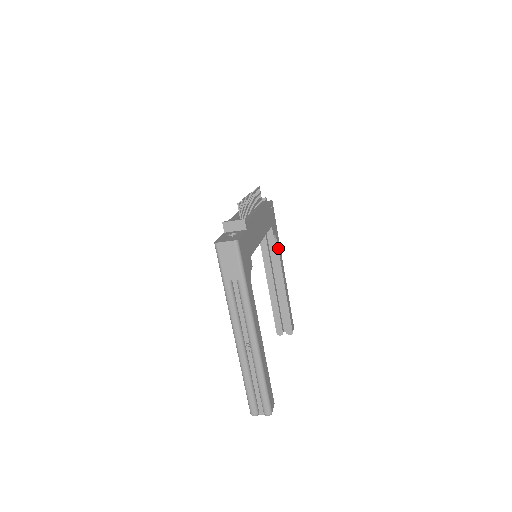
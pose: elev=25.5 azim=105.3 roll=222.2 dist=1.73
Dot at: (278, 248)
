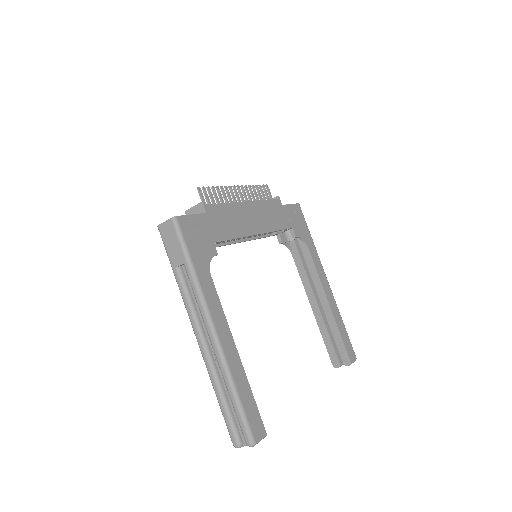
Dot at: (311, 256)
